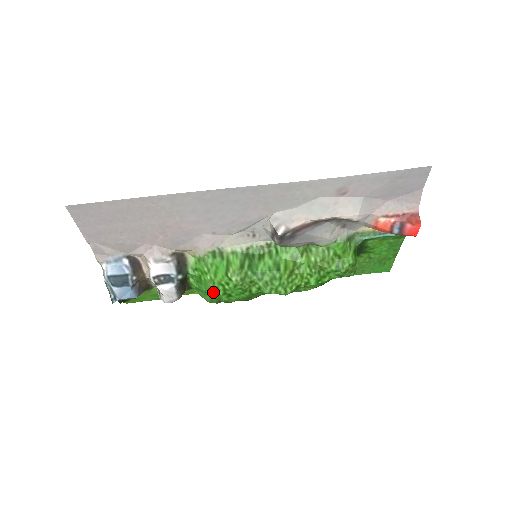
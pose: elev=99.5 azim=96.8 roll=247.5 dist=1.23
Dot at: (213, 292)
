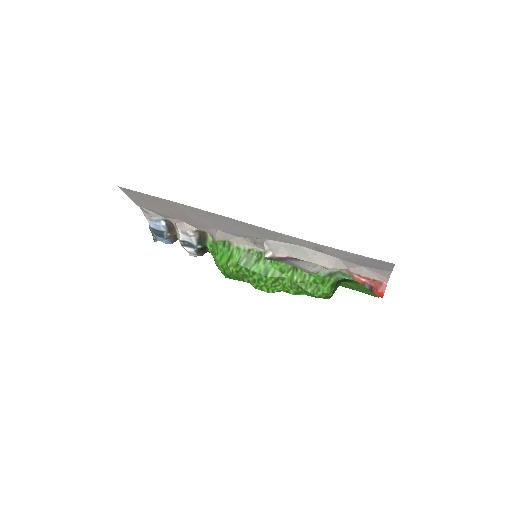
Dot at: (218, 268)
